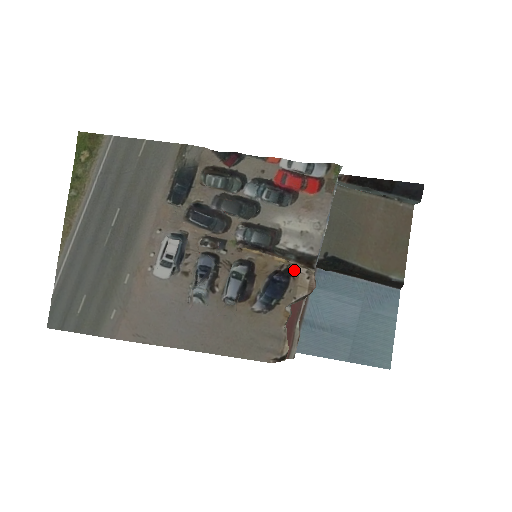
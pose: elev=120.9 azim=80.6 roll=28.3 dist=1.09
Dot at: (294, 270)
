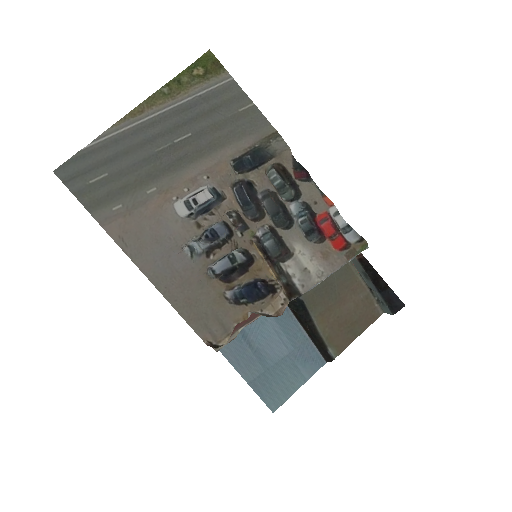
Dot at: (278, 290)
